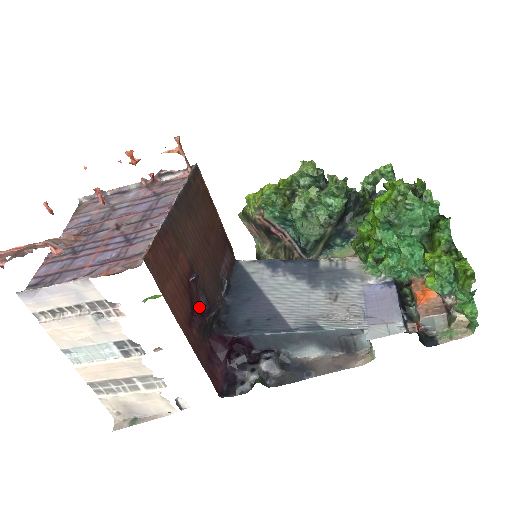
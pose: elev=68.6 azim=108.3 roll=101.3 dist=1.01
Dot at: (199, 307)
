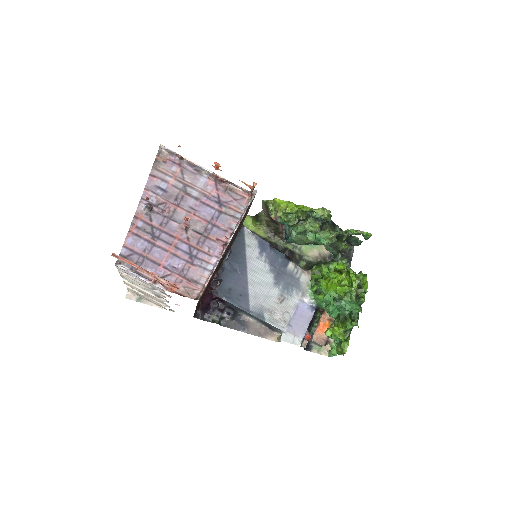
Dot at: occluded
